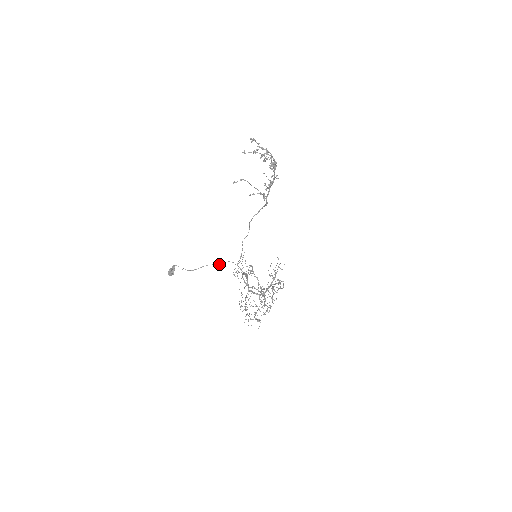
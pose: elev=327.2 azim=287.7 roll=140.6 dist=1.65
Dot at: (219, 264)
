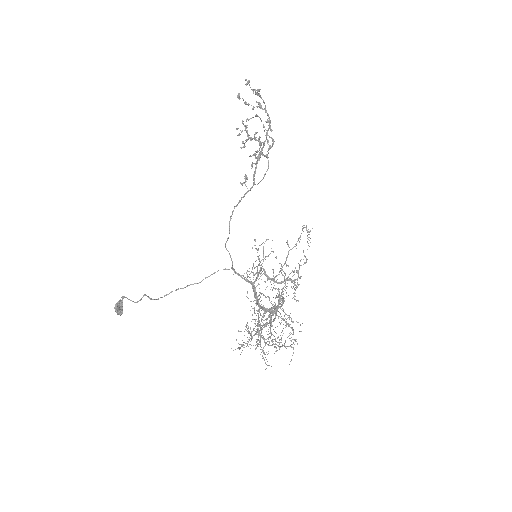
Dot at: (199, 282)
